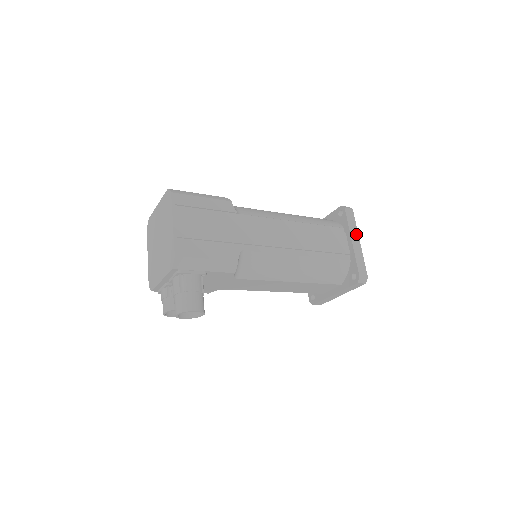
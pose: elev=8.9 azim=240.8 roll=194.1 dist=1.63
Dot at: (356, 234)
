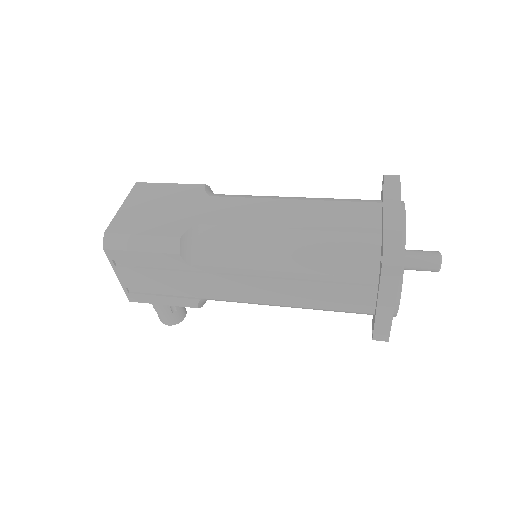
Dot at: (391, 299)
